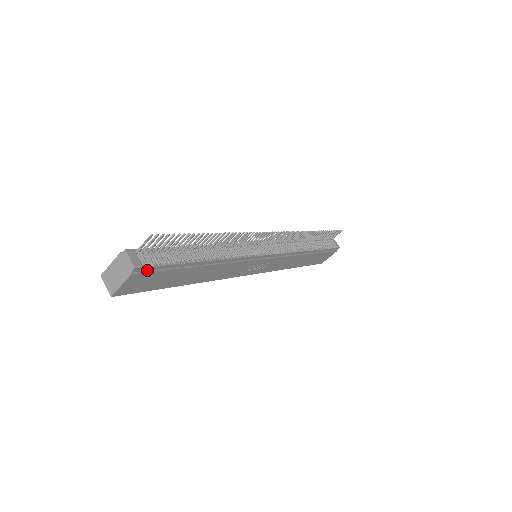
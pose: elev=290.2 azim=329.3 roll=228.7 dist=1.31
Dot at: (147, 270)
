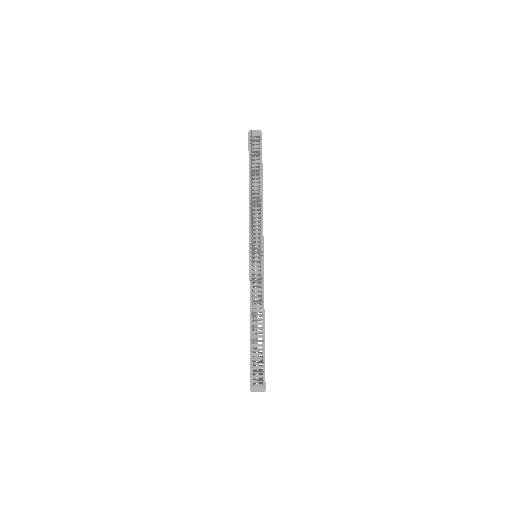
Dot at: (264, 379)
